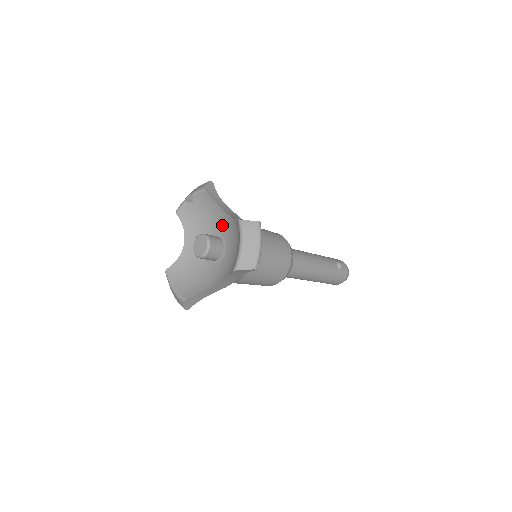
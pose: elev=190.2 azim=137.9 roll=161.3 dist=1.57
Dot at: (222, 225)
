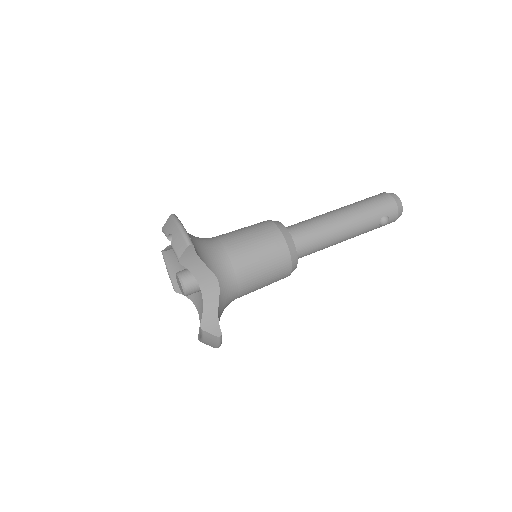
Dot at: occluded
